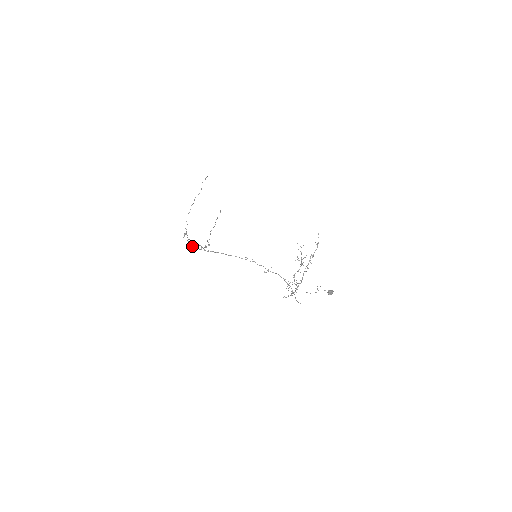
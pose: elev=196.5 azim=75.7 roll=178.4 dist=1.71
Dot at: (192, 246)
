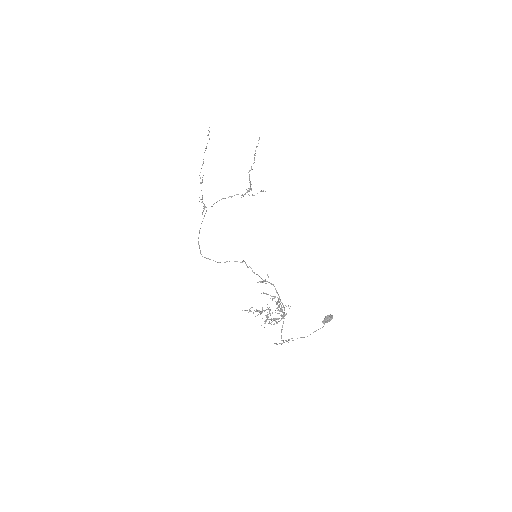
Dot at: (198, 241)
